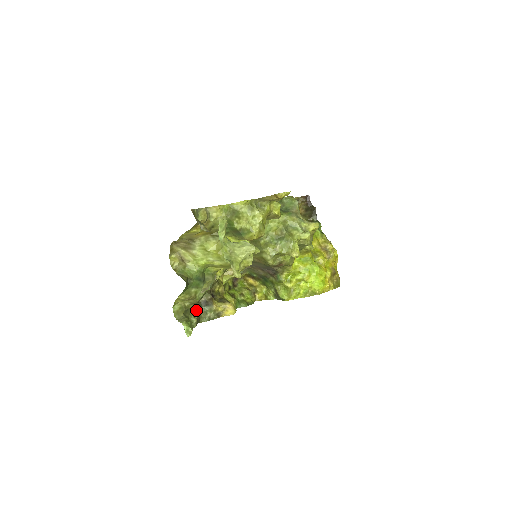
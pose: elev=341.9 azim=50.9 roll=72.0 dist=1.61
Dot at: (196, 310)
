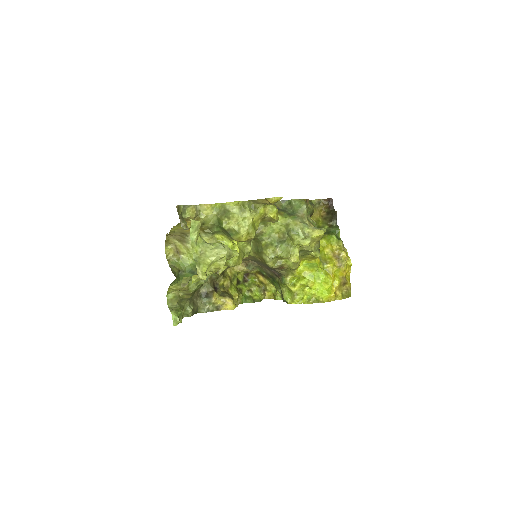
Dot at: (194, 300)
